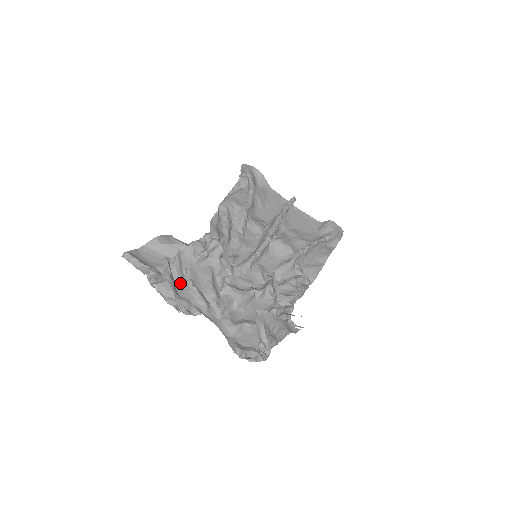
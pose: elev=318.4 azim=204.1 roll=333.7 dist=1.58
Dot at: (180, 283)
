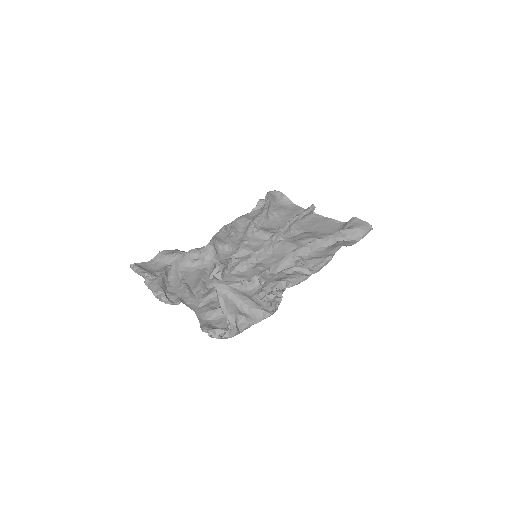
Dot at: (173, 282)
